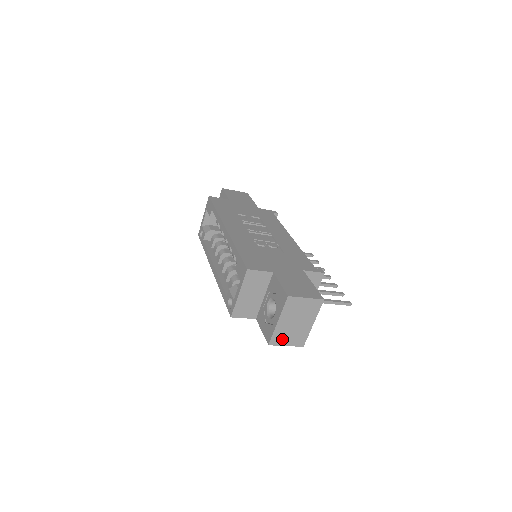
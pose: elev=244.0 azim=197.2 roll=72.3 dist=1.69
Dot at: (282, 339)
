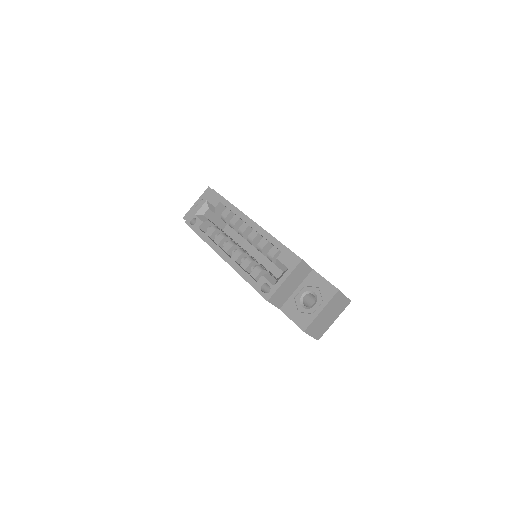
Dot at: (313, 329)
